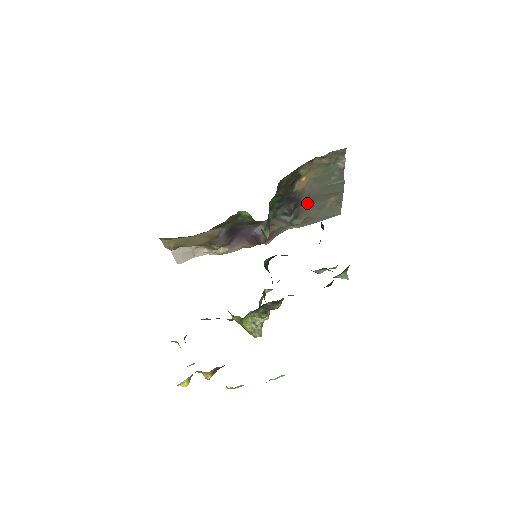
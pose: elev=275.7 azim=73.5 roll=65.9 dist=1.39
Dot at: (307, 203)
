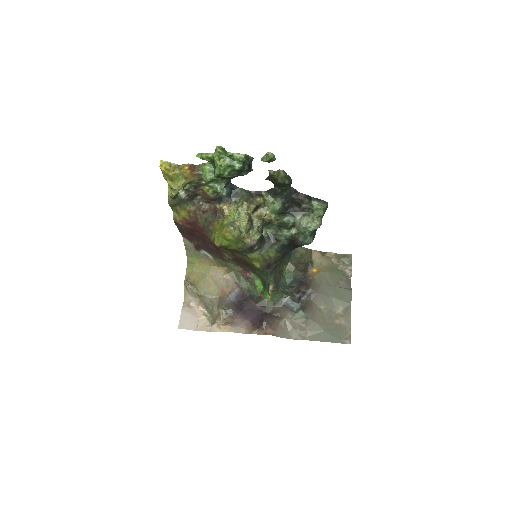
Dot at: (316, 302)
